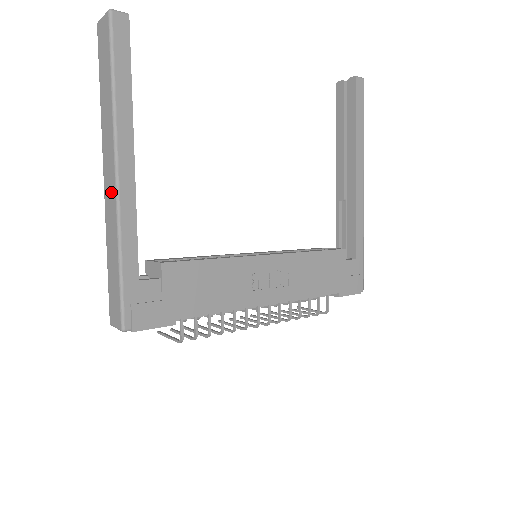
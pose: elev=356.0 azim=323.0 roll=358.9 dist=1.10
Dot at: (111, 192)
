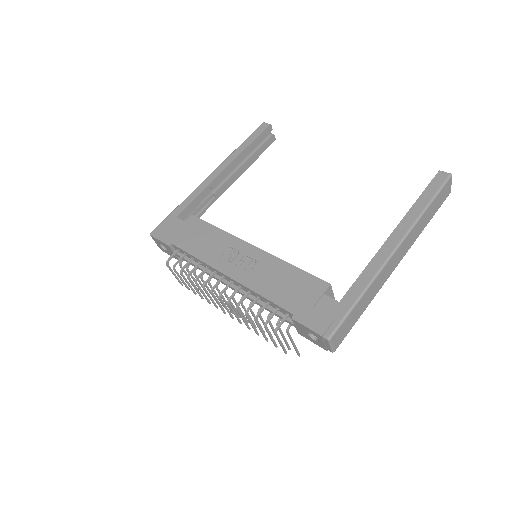
Dot at: occluded
